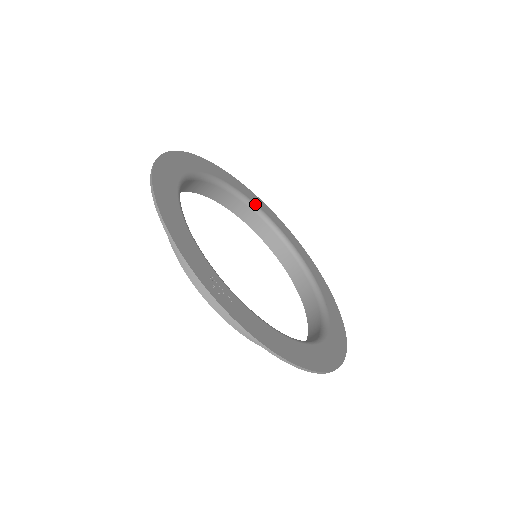
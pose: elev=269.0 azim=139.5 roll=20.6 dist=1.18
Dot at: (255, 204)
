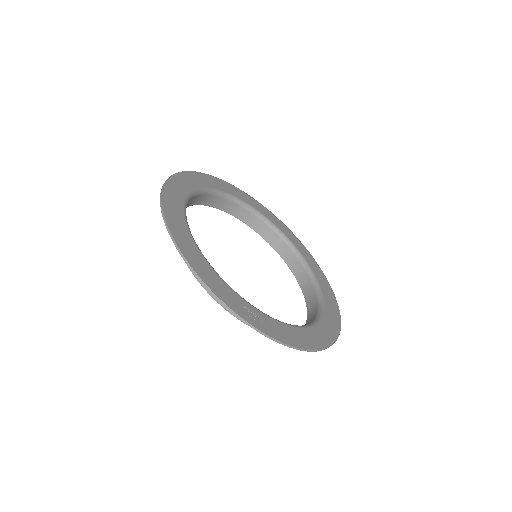
Dot at: (235, 196)
